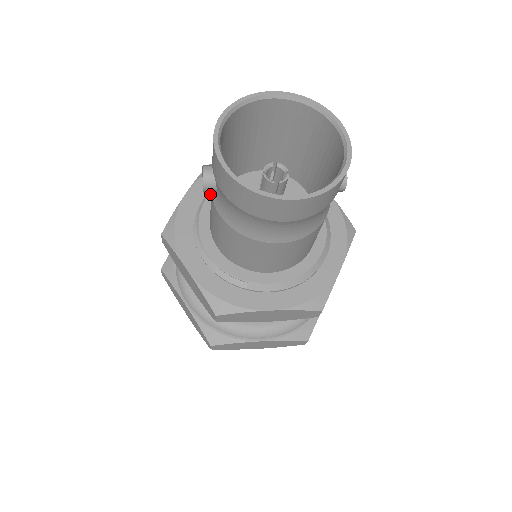
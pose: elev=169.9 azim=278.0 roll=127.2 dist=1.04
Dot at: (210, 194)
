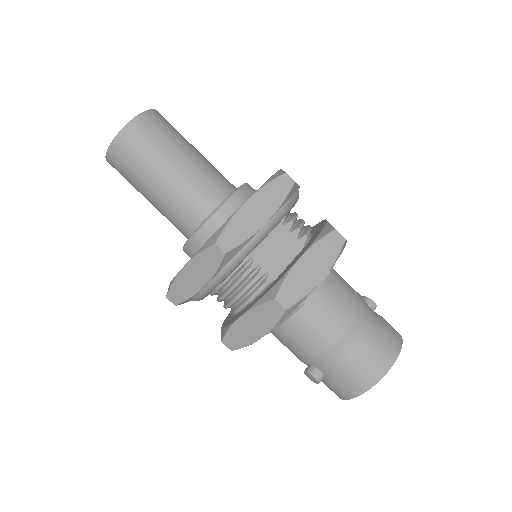
Dot at: occluded
